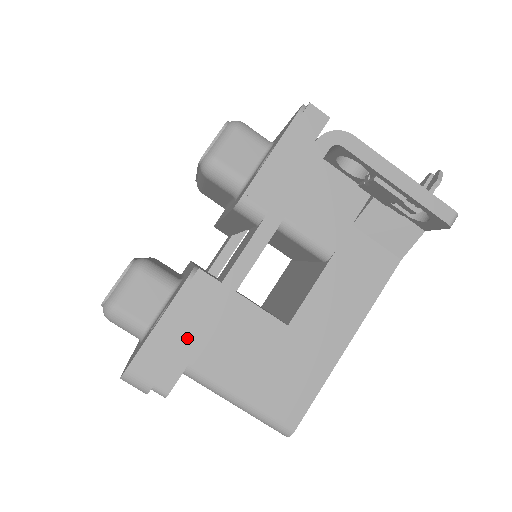
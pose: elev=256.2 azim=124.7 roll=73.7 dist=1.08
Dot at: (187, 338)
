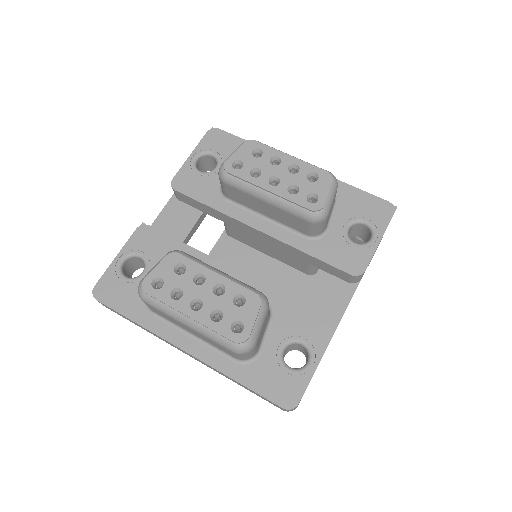
Dot at: occluded
